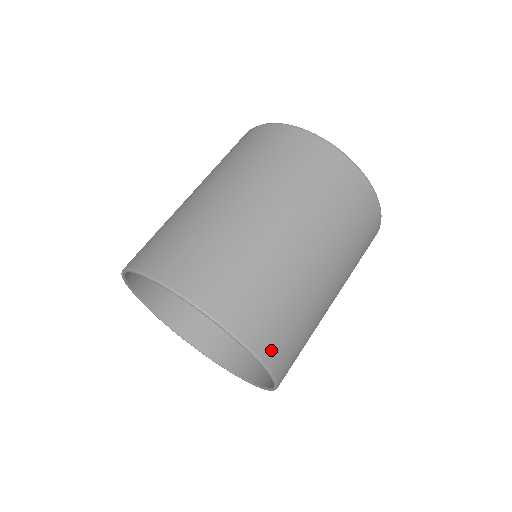
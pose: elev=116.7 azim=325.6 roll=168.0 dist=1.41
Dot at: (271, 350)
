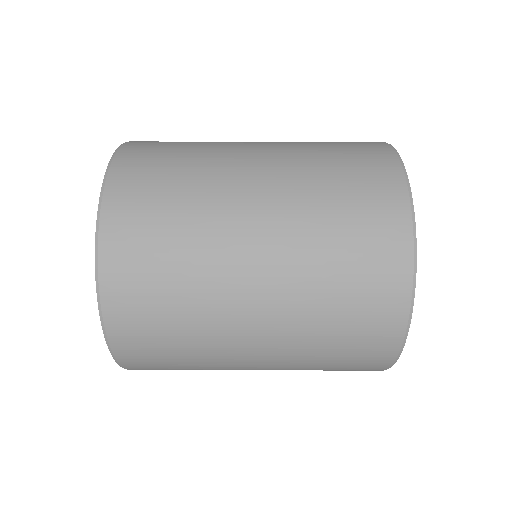
Dot at: occluded
